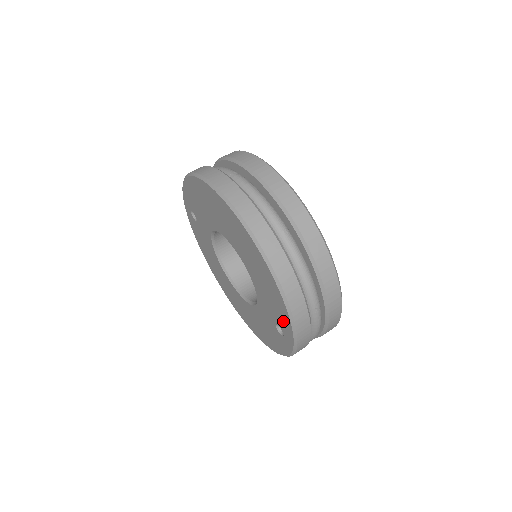
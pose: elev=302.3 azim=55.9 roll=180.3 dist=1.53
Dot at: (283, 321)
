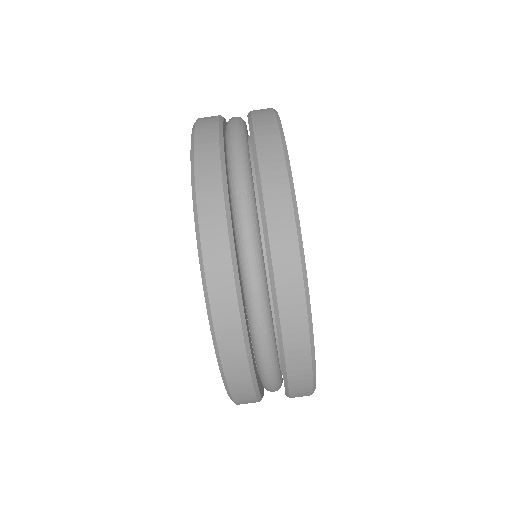
Dot at: occluded
